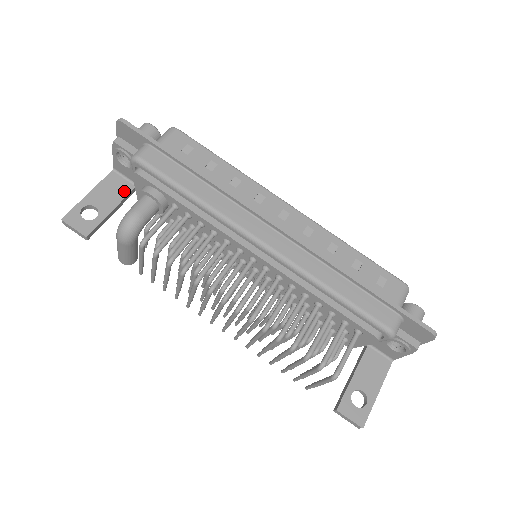
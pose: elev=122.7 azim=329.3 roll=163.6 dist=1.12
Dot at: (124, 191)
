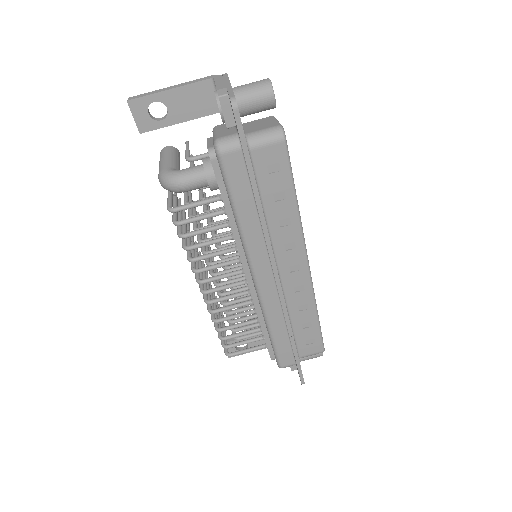
Dot at: (206, 110)
